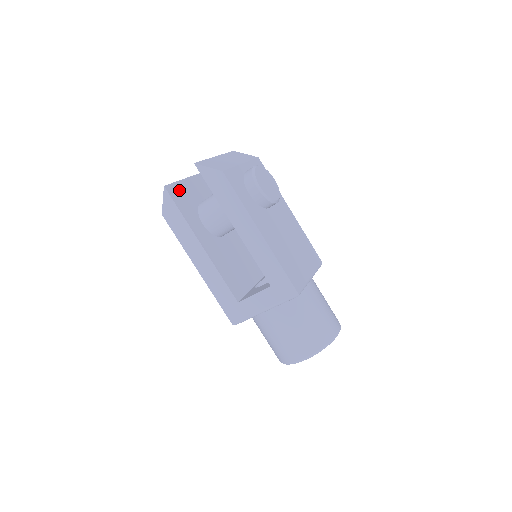
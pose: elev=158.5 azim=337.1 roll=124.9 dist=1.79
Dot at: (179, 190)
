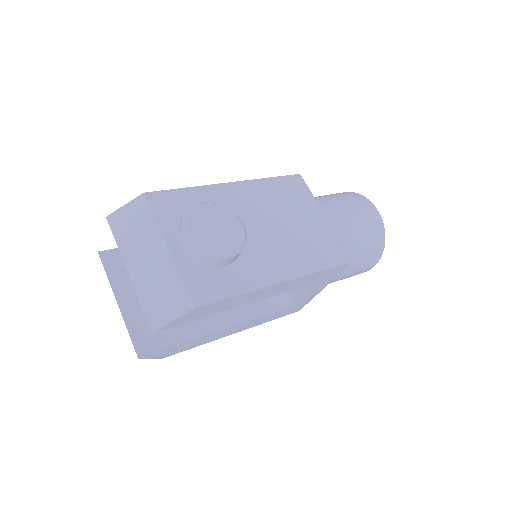
Dot at: (142, 330)
